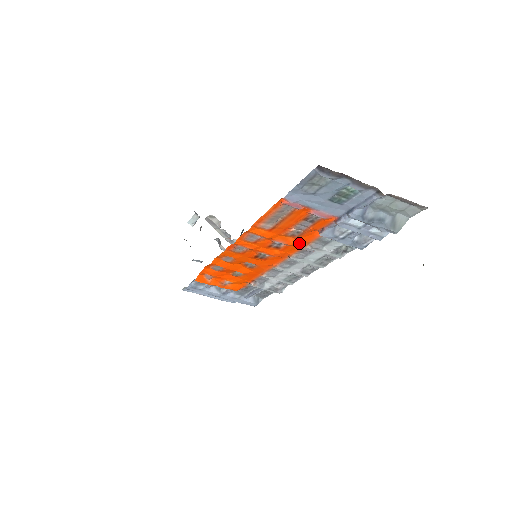
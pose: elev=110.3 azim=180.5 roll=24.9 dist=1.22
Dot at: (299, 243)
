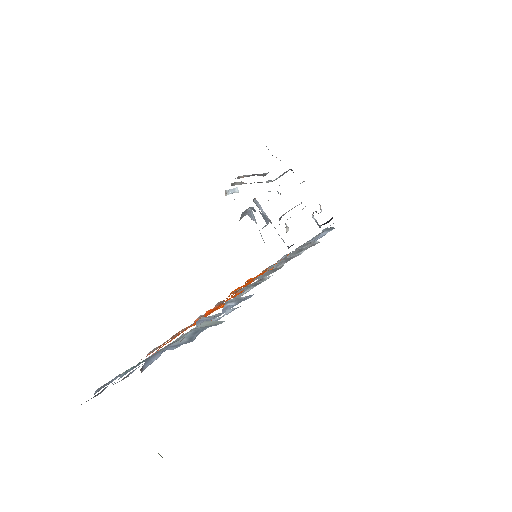
Dot at: occluded
